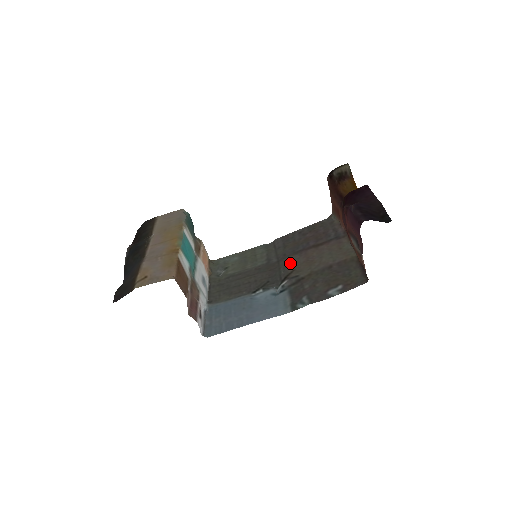
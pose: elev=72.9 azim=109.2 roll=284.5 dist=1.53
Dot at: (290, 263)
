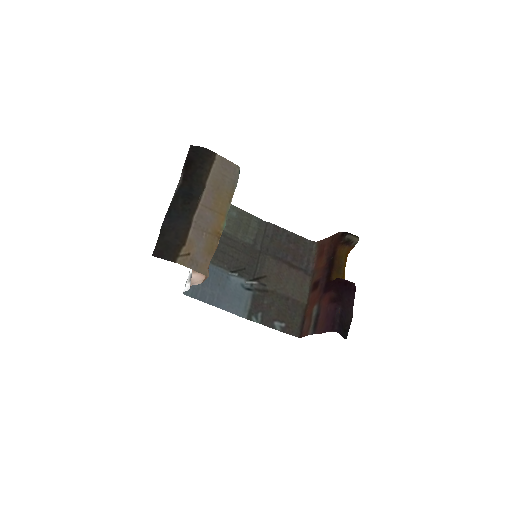
Dot at: (267, 266)
